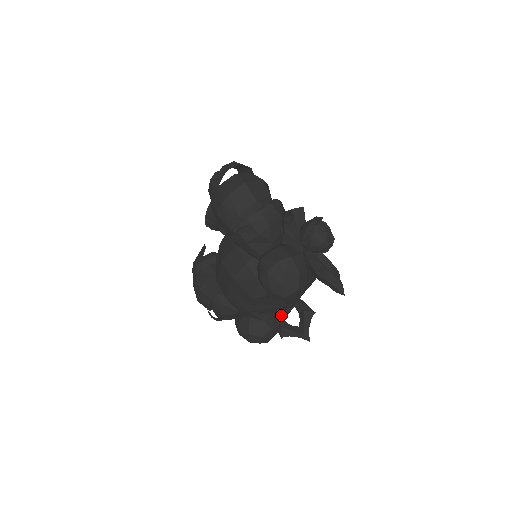
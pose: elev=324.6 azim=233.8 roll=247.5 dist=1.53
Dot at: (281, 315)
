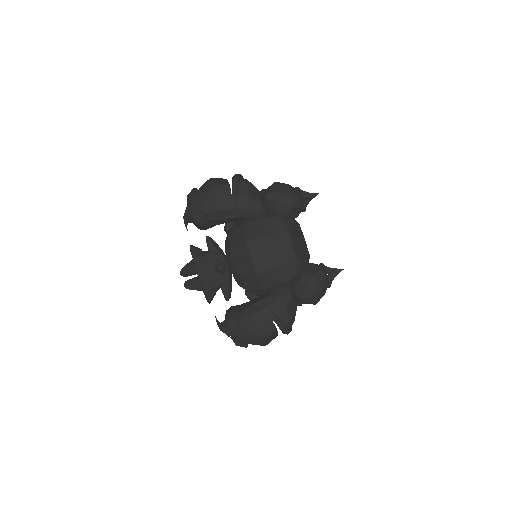
Dot at: occluded
